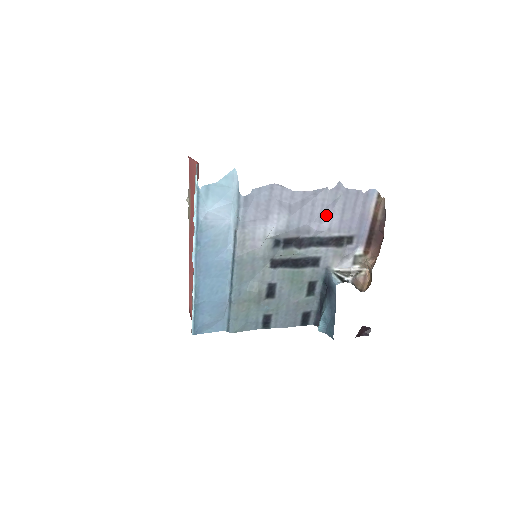
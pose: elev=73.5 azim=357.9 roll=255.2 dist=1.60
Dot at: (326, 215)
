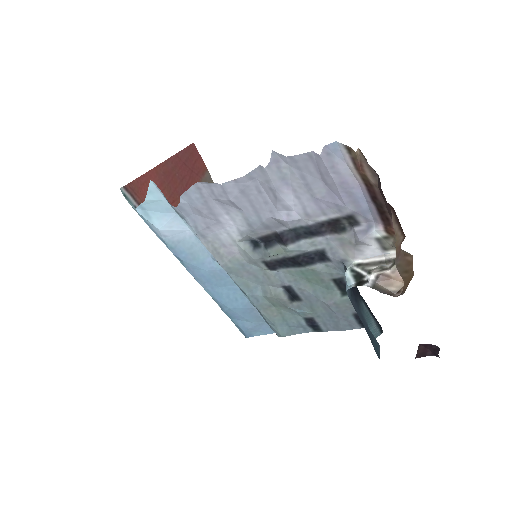
Dot at: (288, 199)
